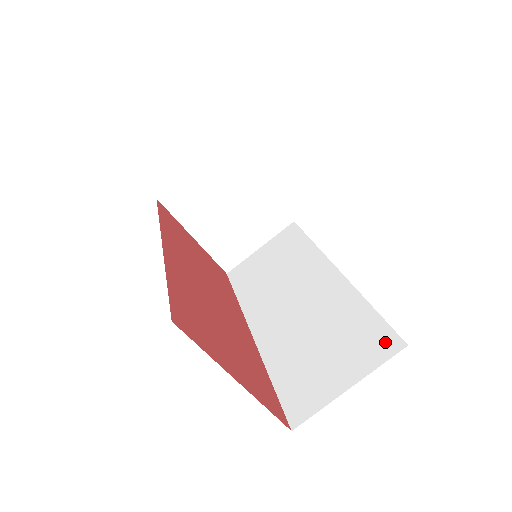
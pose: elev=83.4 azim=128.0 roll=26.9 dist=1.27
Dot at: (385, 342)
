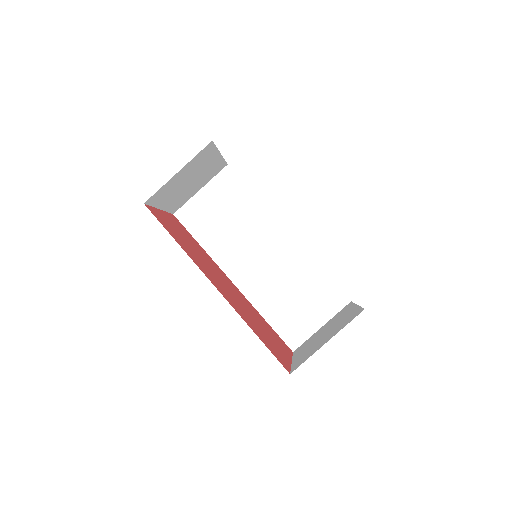
Dot at: (338, 298)
